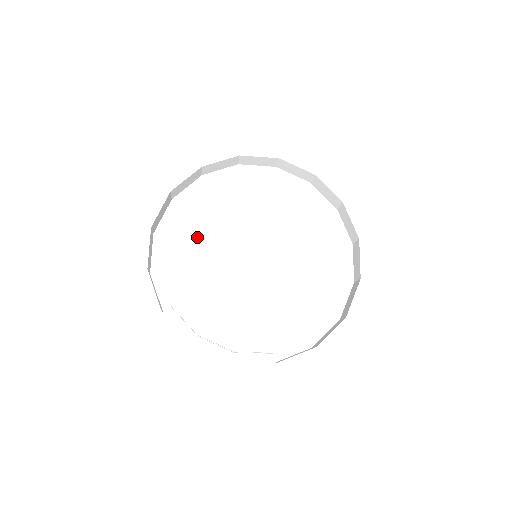
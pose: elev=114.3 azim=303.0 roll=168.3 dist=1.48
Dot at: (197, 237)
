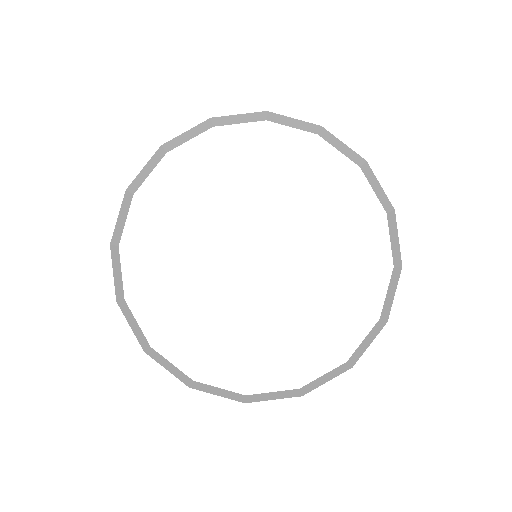
Dot at: (209, 189)
